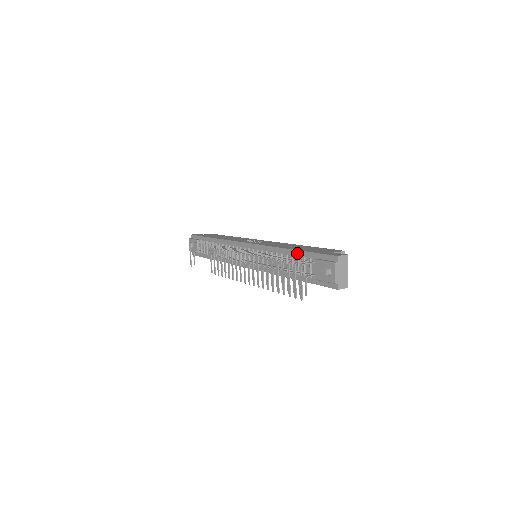
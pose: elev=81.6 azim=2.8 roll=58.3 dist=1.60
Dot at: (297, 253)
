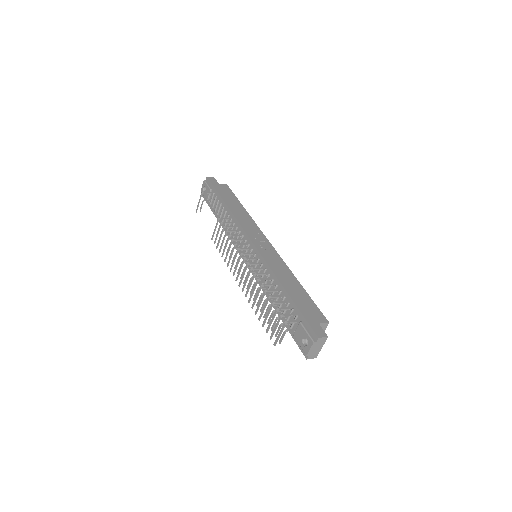
Dot at: (289, 299)
